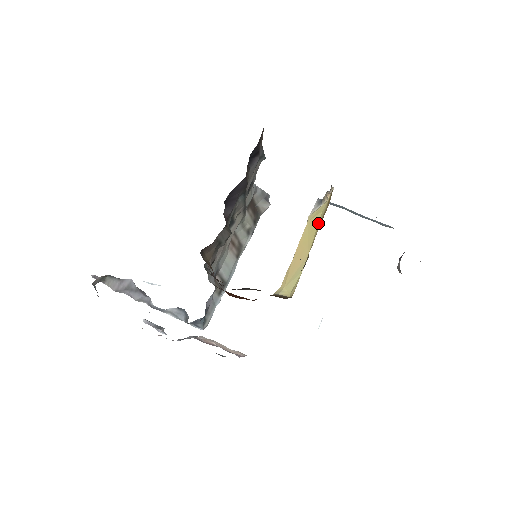
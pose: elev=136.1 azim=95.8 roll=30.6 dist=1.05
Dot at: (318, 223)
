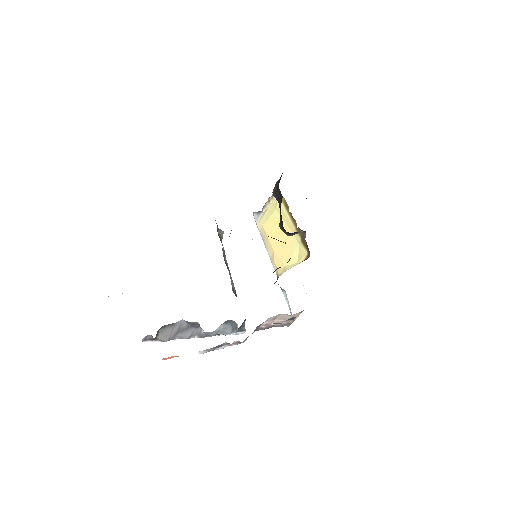
Dot at: occluded
